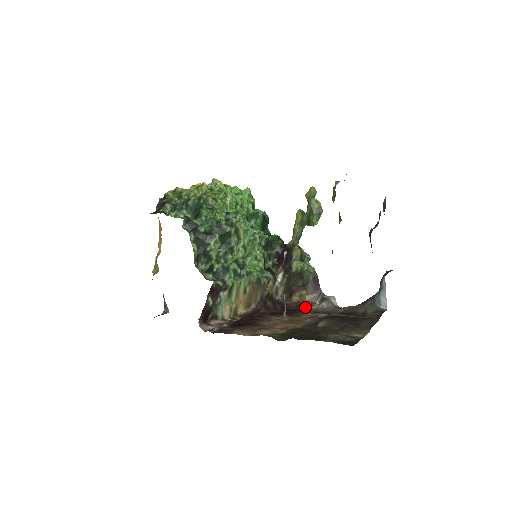
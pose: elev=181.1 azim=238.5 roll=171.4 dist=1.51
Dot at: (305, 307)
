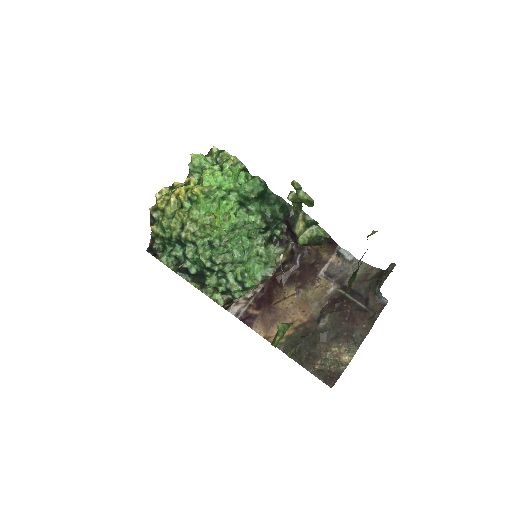
Dot at: (322, 260)
